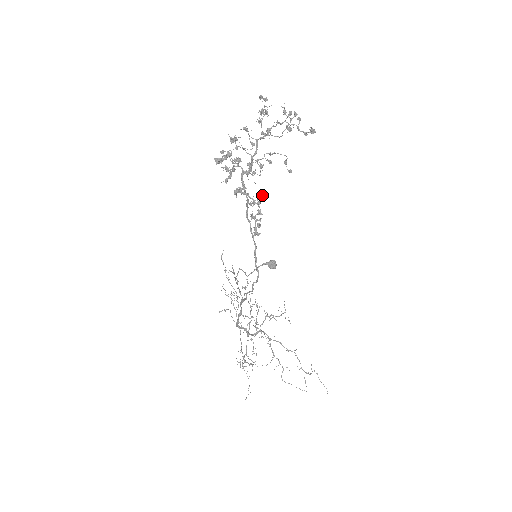
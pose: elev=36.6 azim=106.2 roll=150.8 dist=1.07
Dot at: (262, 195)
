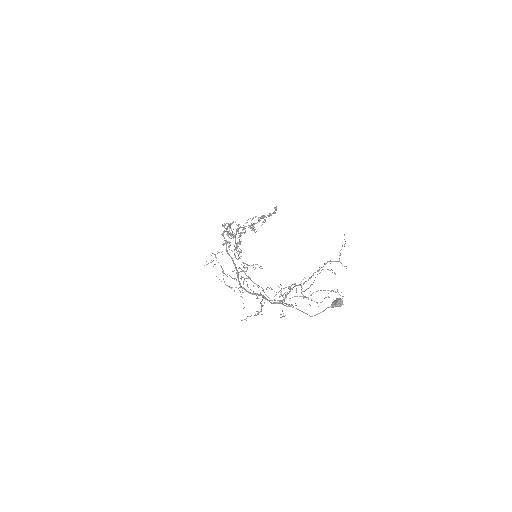
Dot at: occluded
